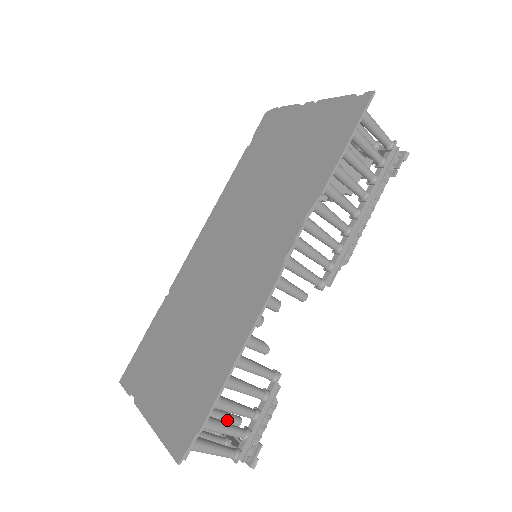
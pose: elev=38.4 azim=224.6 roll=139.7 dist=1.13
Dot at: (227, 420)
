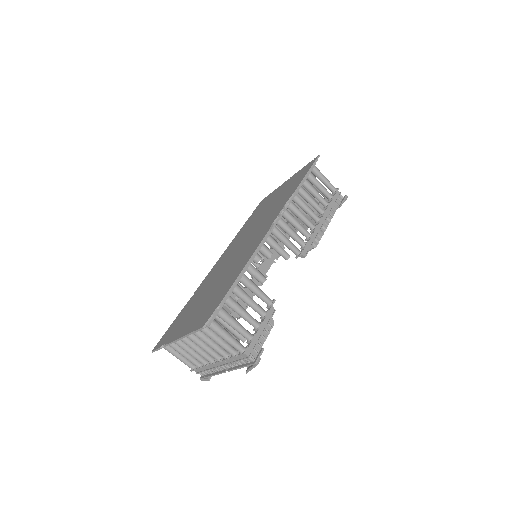
Dot at: occluded
